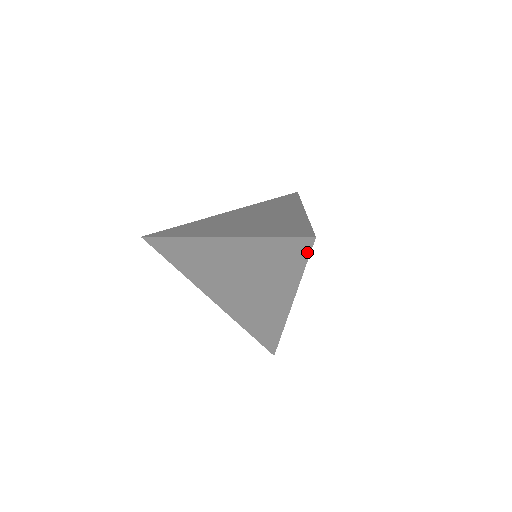
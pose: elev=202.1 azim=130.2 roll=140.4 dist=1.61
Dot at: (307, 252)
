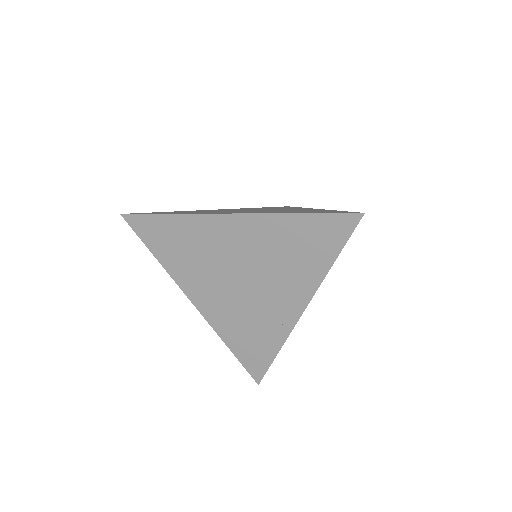
Dot at: (347, 234)
